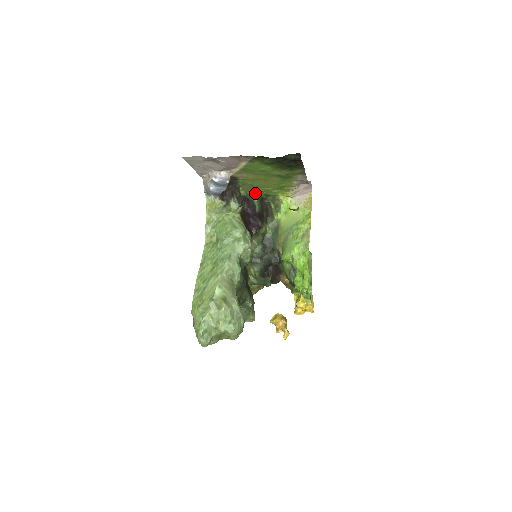
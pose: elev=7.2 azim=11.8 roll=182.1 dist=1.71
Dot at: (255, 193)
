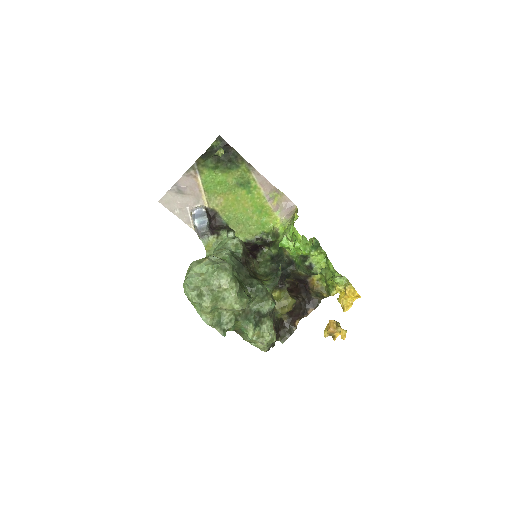
Dot at: (253, 236)
